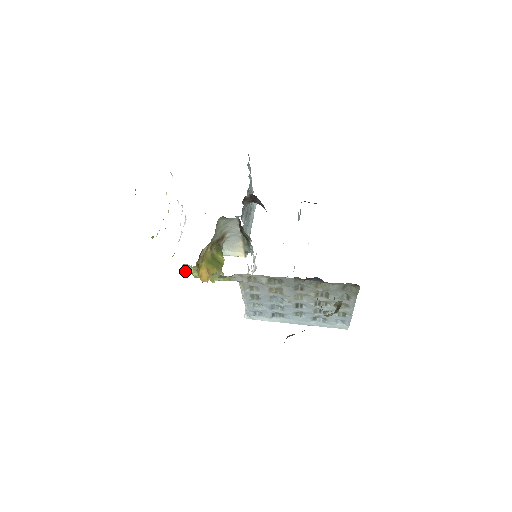
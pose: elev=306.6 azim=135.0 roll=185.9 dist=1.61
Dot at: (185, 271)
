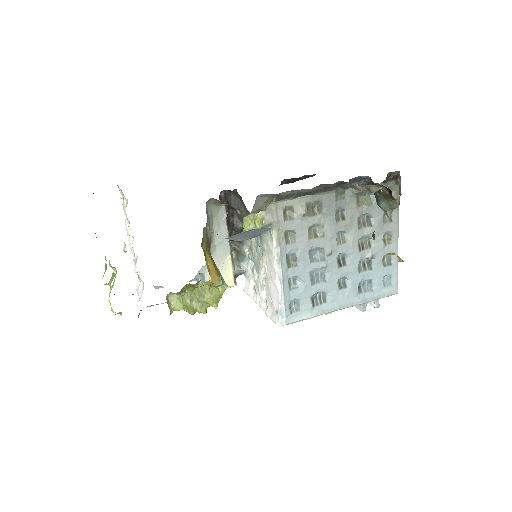
Dot at: (171, 308)
